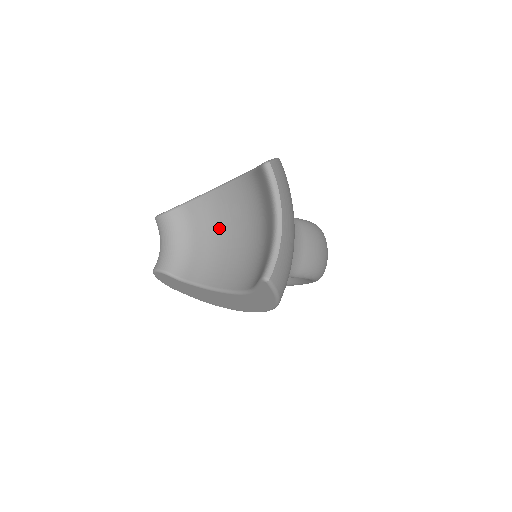
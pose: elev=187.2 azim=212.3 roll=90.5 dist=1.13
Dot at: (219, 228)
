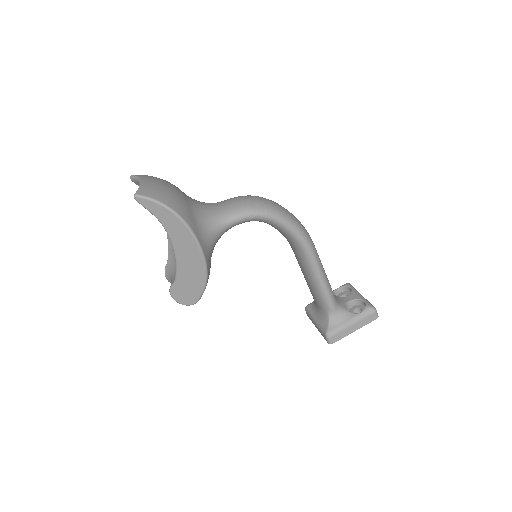
Dot at: occluded
